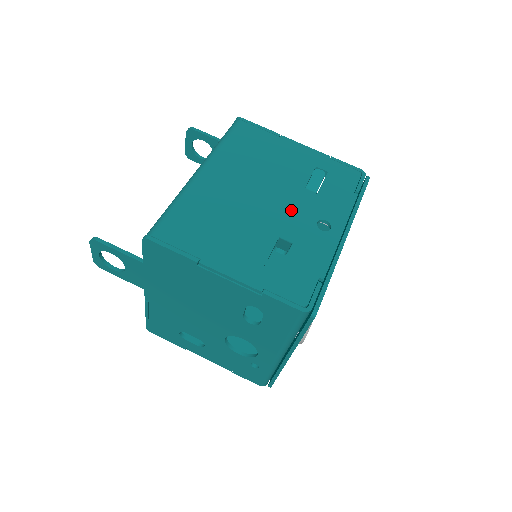
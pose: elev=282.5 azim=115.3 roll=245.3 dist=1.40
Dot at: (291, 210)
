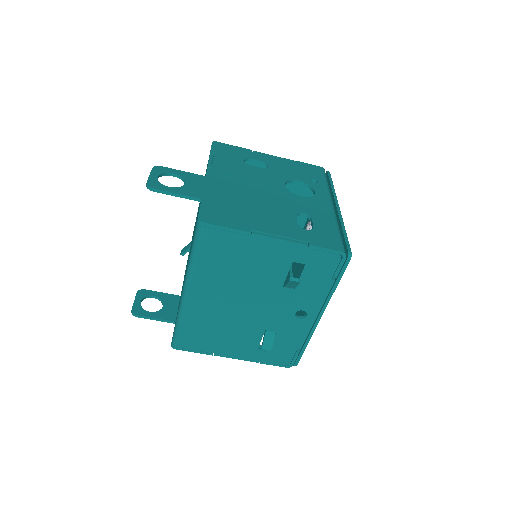
Dot at: (272, 309)
